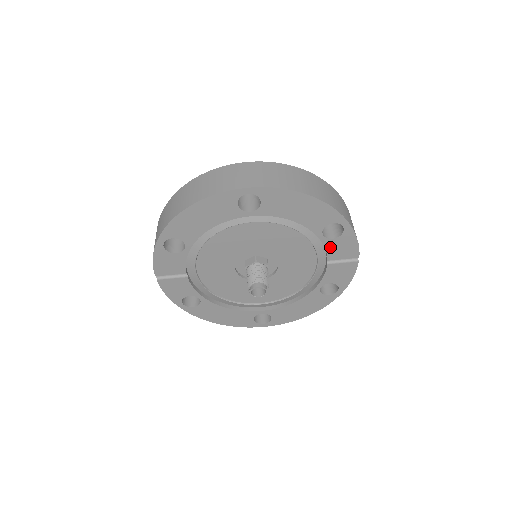
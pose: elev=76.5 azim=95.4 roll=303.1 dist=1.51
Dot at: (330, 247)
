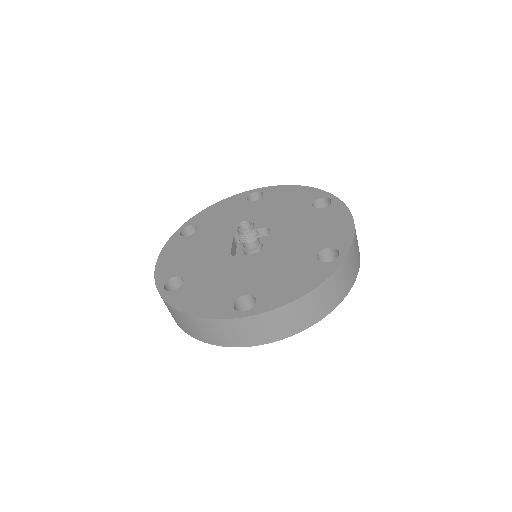
Dot at: occluded
